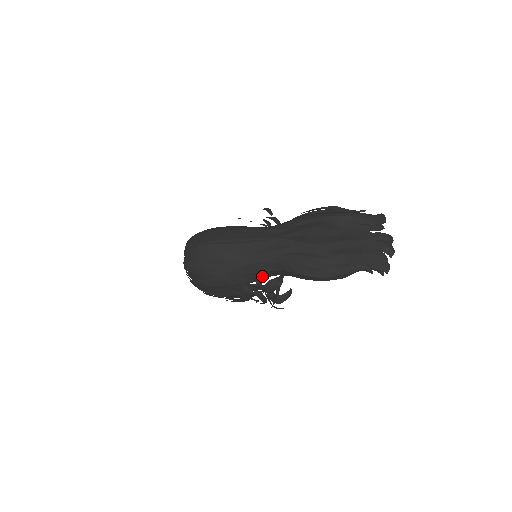
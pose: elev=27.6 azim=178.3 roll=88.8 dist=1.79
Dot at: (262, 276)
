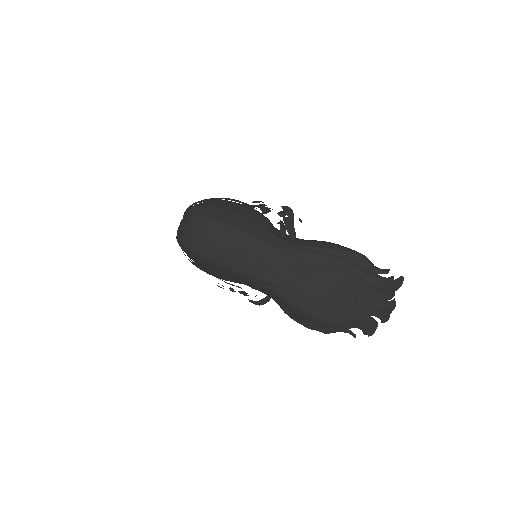
Dot at: occluded
